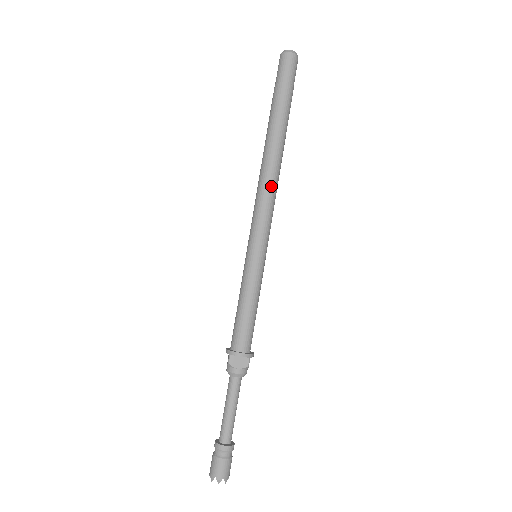
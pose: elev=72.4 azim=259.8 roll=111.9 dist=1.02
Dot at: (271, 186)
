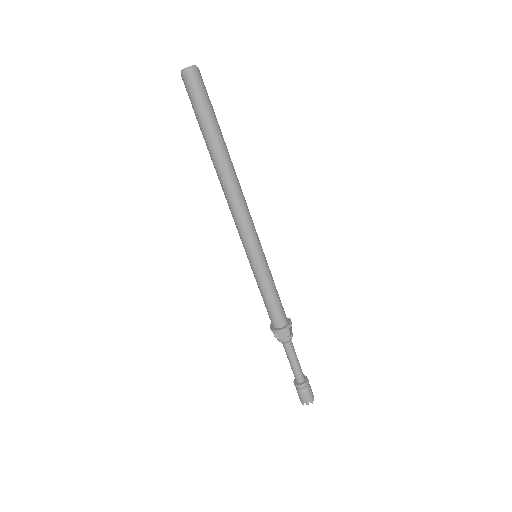
Dot at: (237, 202)
